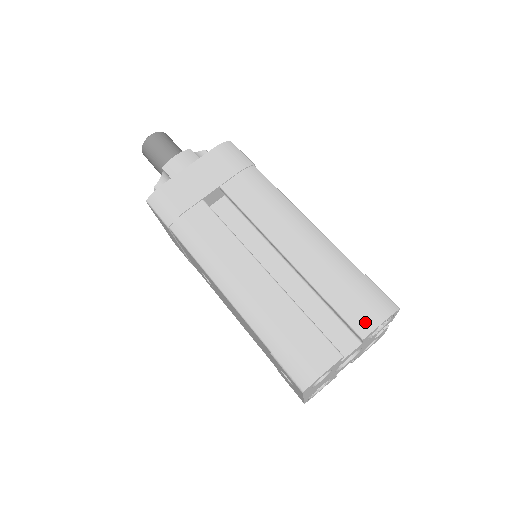
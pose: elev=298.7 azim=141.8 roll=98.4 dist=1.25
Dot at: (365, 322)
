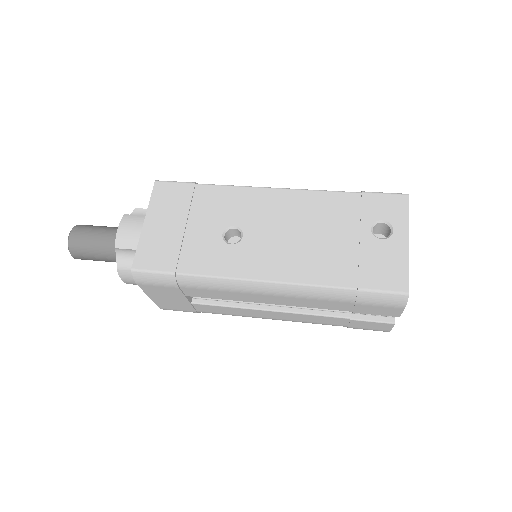
Dot at: occluded
